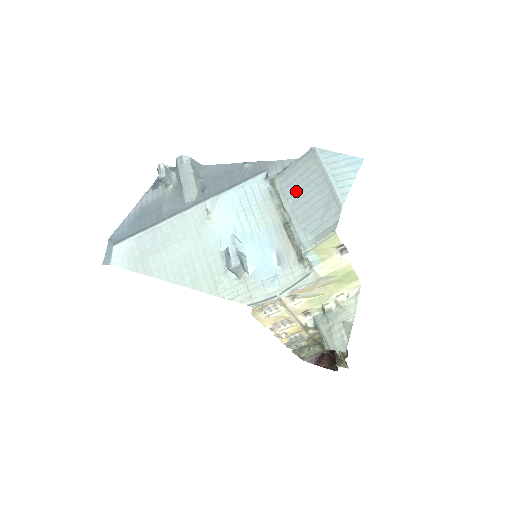
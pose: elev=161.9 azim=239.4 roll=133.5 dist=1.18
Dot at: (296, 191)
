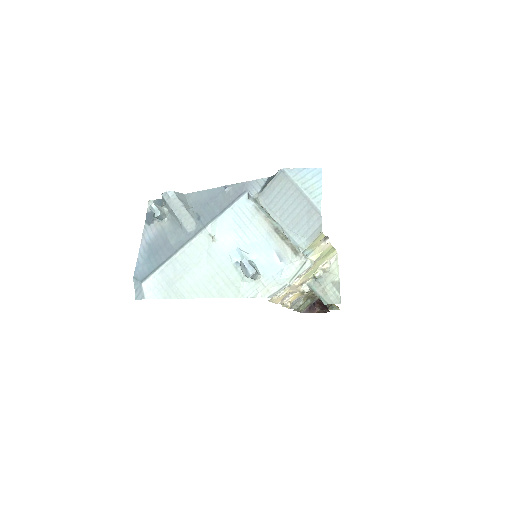
Dot at: (279, 206)
